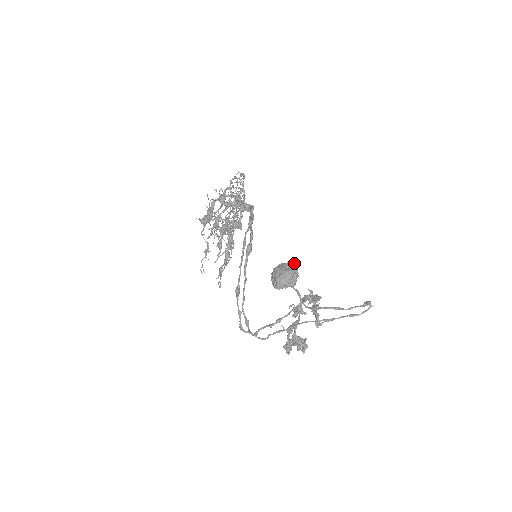
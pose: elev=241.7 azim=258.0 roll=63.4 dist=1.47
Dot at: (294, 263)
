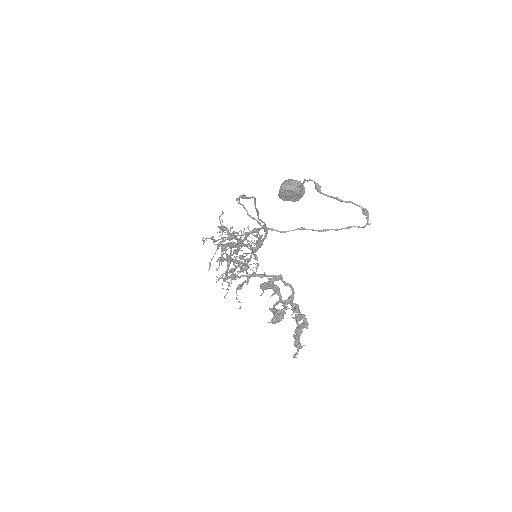
Dot at: occluded
